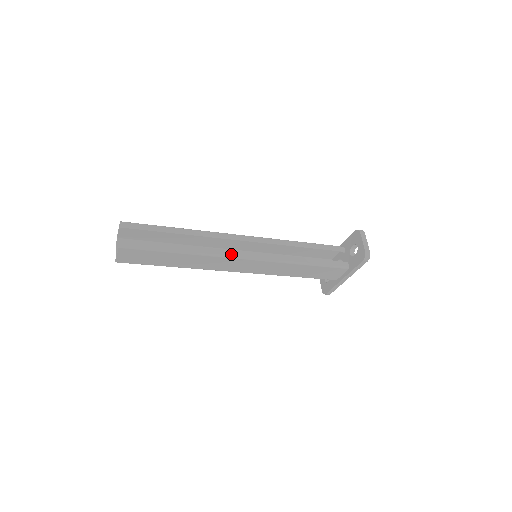
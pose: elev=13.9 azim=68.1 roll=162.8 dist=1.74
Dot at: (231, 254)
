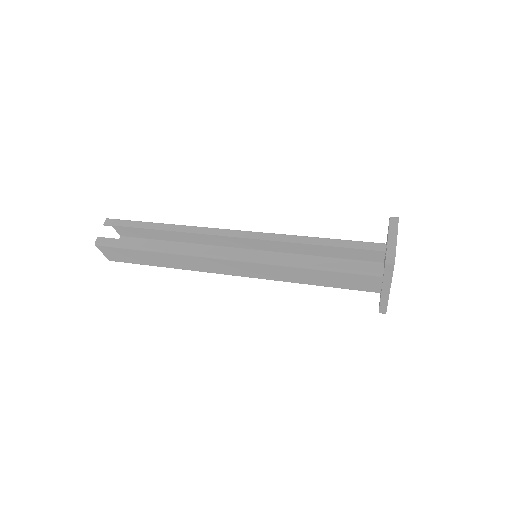
Dot at: (209, 253)
